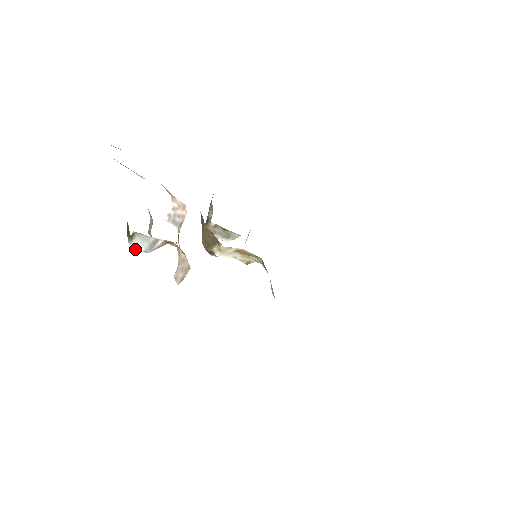
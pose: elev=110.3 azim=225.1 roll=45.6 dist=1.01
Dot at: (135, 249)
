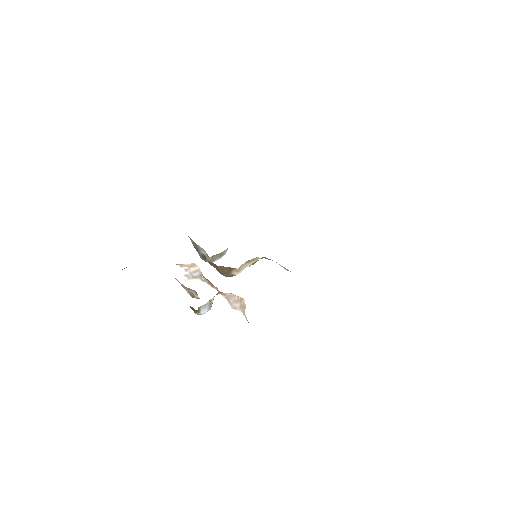
Dot at: occluded
